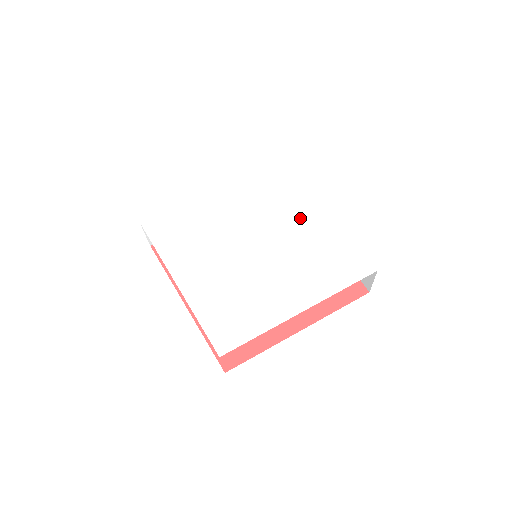
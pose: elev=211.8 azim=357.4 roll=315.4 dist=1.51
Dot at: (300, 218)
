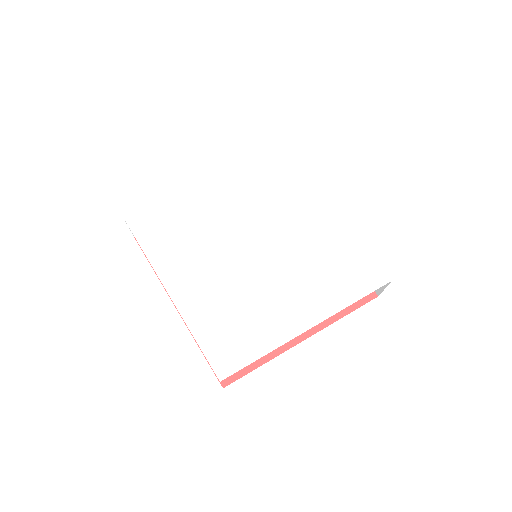
Dot at: (307, 215)
